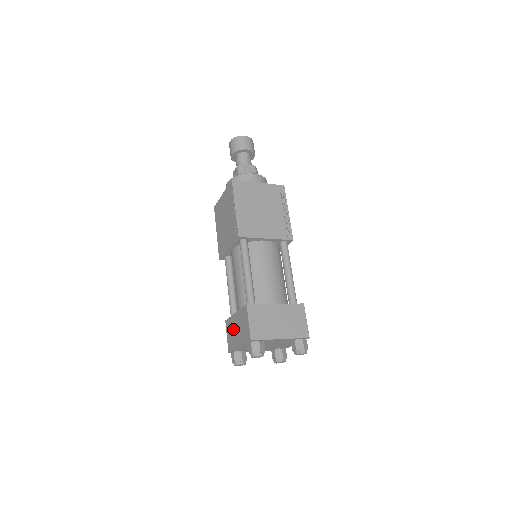
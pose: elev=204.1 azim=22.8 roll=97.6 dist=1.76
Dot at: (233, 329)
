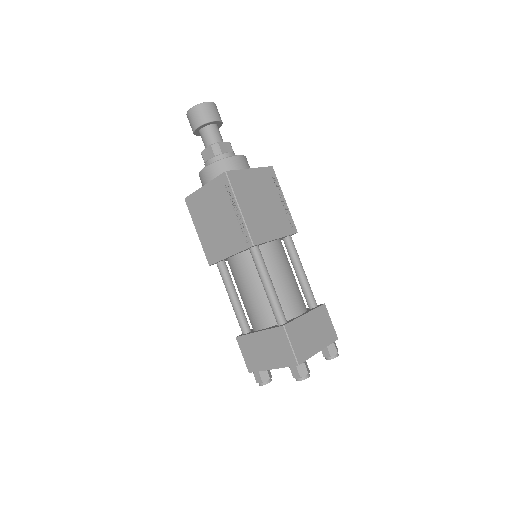
Dot at: (256, 349)
